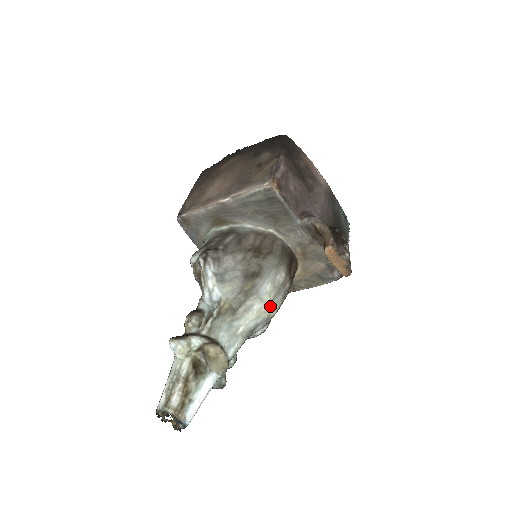
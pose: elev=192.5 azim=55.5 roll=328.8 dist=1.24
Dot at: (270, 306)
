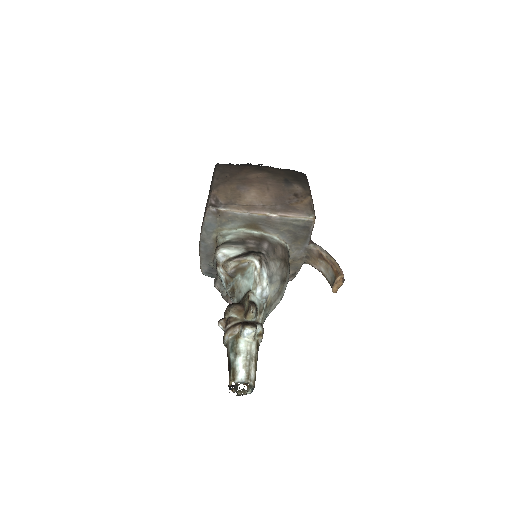
Dot at: occluded
